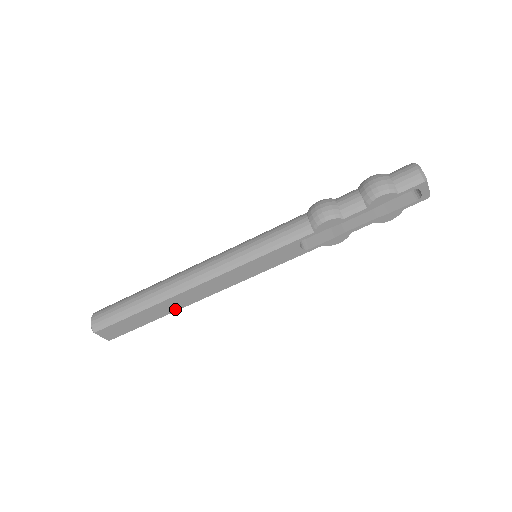
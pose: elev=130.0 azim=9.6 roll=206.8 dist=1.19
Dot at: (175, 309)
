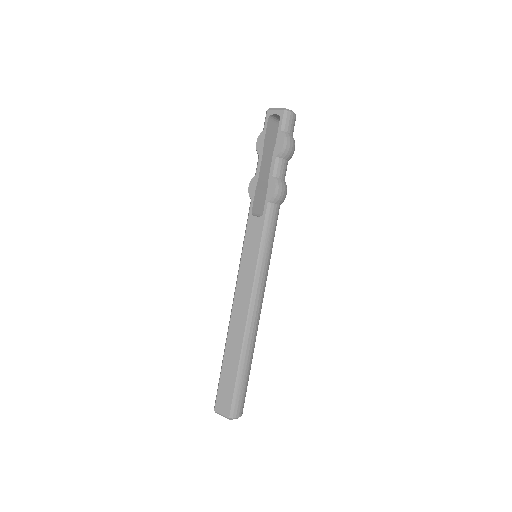
Dot at: (240, 343)
